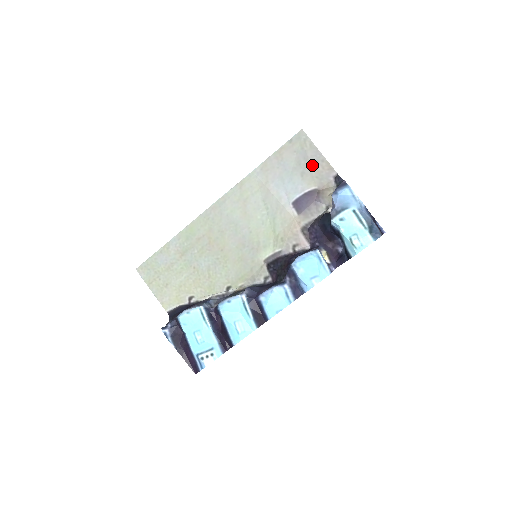
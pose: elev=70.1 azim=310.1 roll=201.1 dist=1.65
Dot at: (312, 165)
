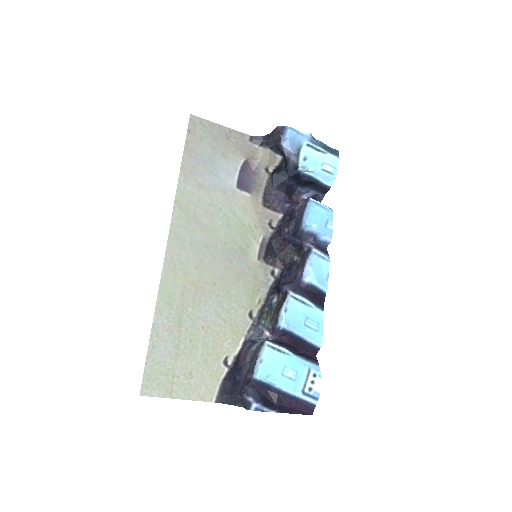
Dot at: (225, 142)
